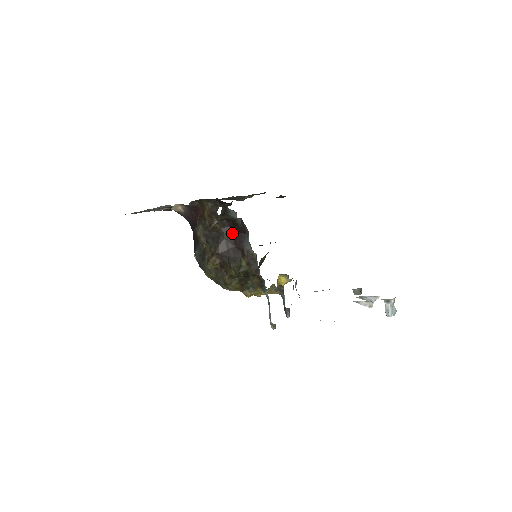
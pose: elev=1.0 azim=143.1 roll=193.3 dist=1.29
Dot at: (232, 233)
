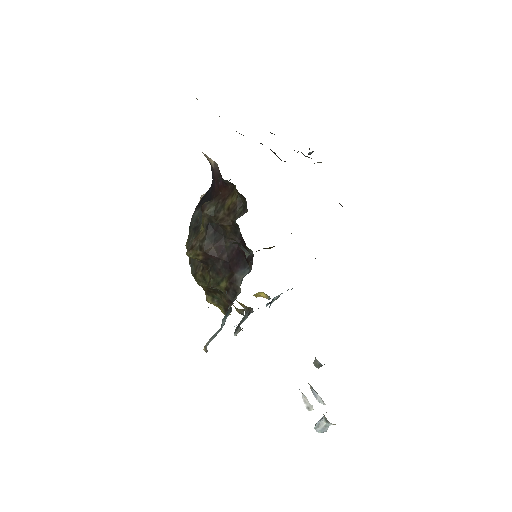
Dot at: (237, 248)
